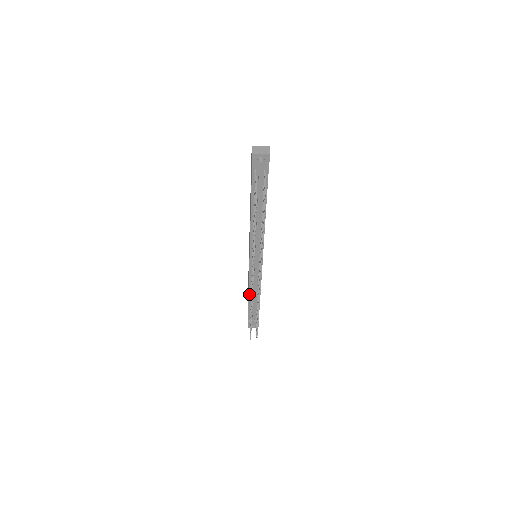
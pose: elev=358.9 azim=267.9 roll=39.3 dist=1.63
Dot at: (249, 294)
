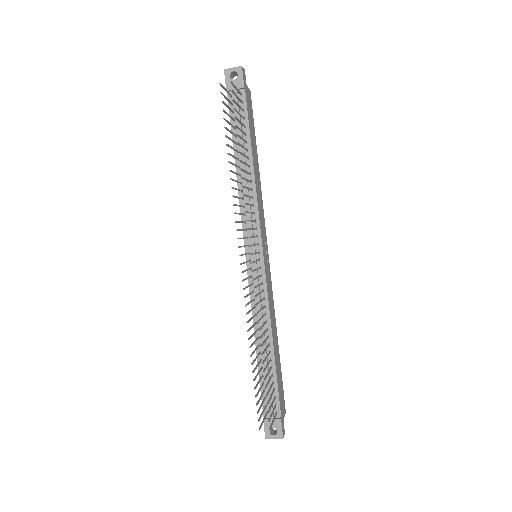
Dot at: (256, 341)
